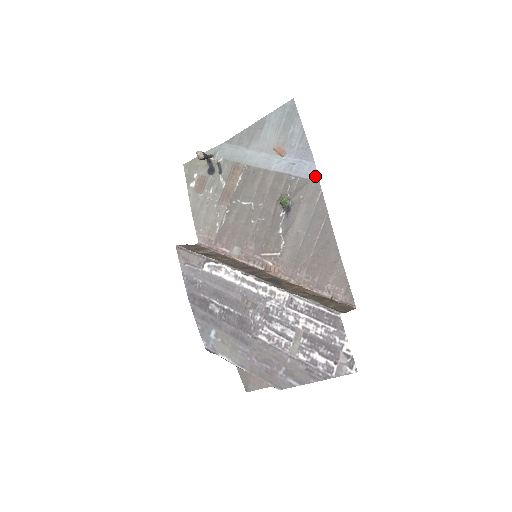
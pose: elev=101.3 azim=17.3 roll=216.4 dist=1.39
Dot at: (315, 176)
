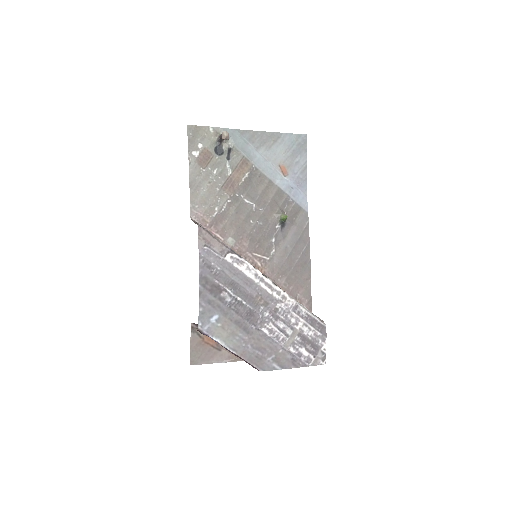
Dot at: (306, 207)
